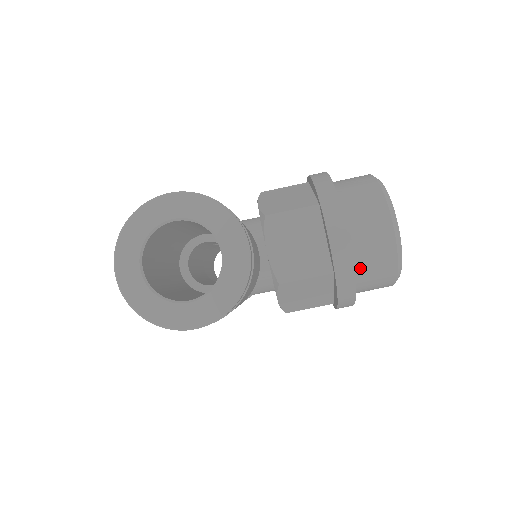
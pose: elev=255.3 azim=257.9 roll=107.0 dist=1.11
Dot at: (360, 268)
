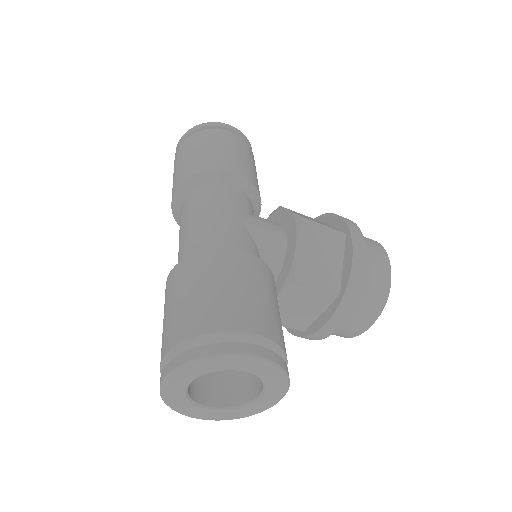
Dot at: occluded
